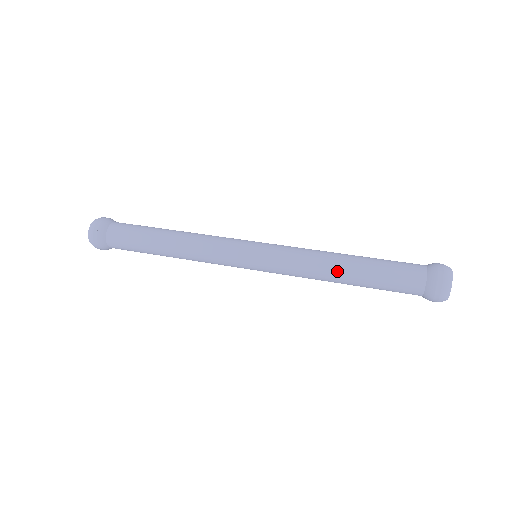
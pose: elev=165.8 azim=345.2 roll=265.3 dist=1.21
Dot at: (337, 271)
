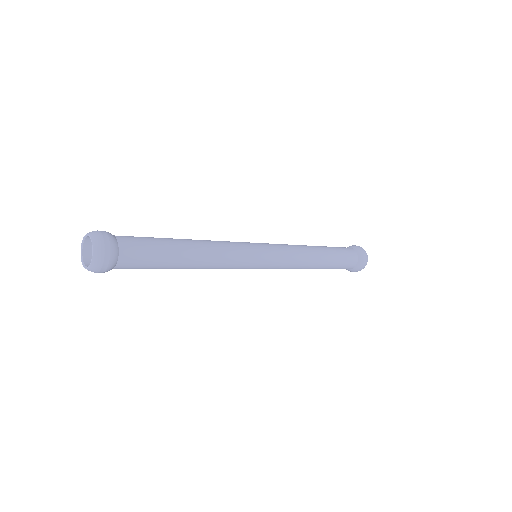
Dot at: (314, 266)
